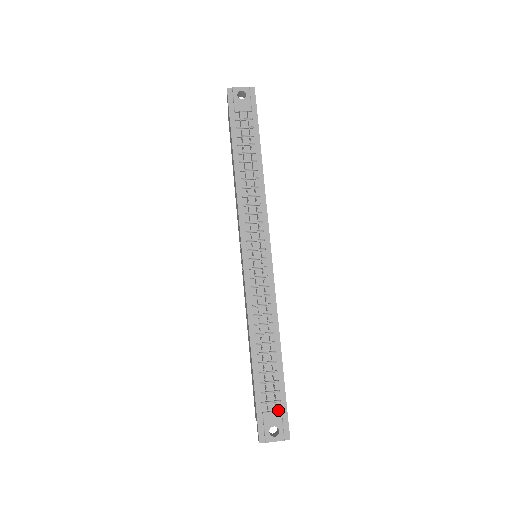
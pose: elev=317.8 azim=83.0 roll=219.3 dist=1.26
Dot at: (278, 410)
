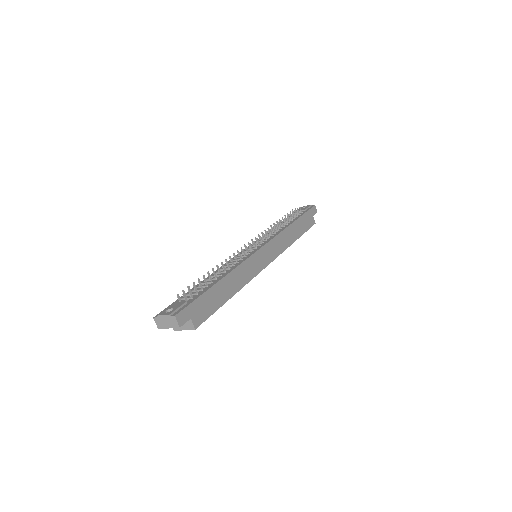
Dot at: (185, 301)
